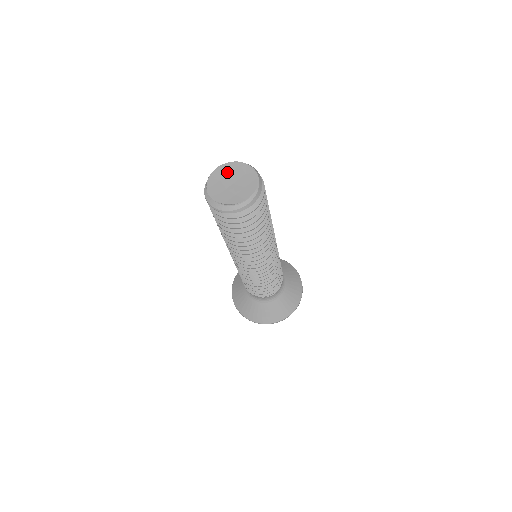
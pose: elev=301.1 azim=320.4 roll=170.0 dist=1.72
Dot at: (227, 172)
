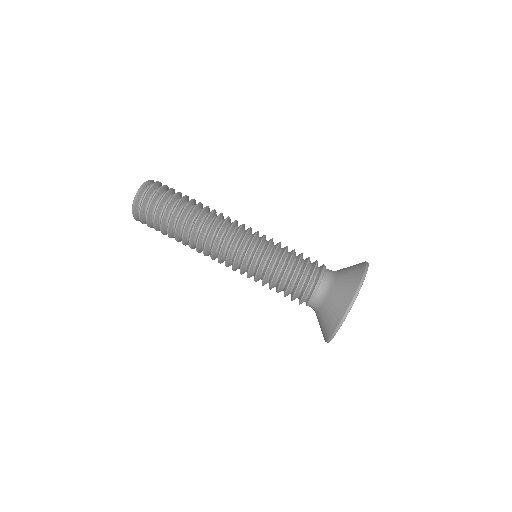
Dot at: occluded
